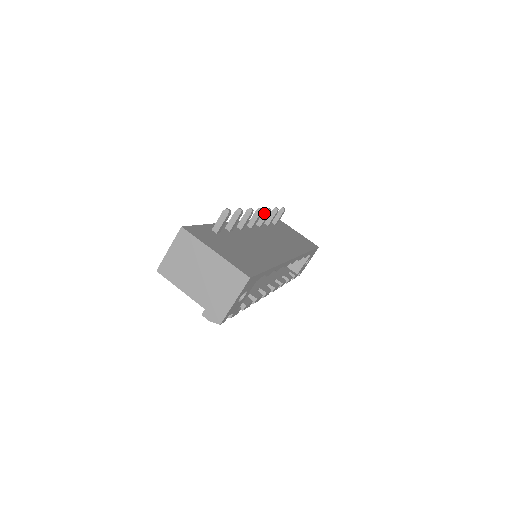
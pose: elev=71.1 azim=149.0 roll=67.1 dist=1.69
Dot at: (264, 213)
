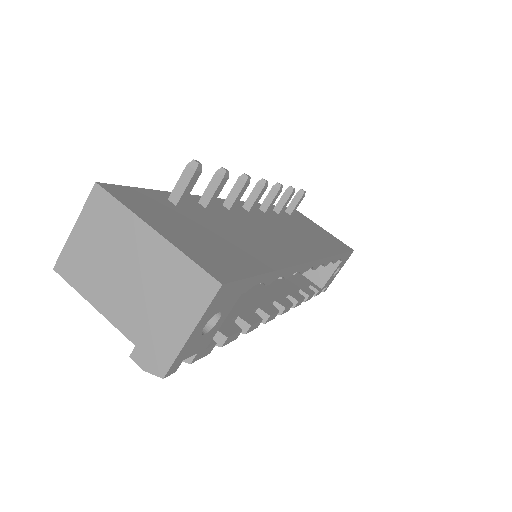
Dot at: (271, 191)
